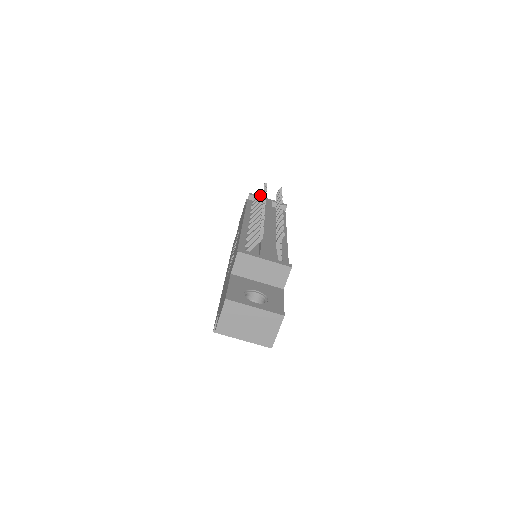
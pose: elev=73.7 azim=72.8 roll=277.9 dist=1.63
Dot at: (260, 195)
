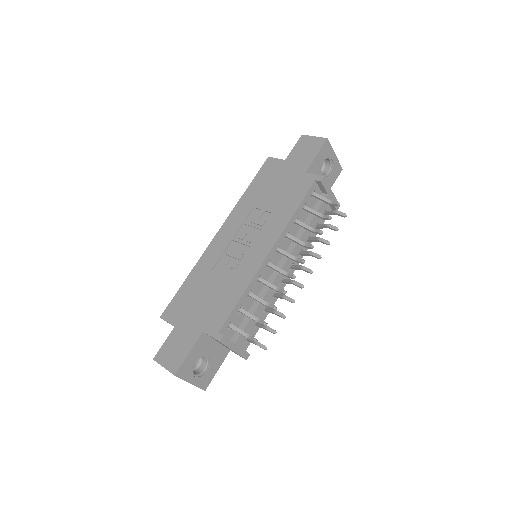
Dot at: (325, 201)
